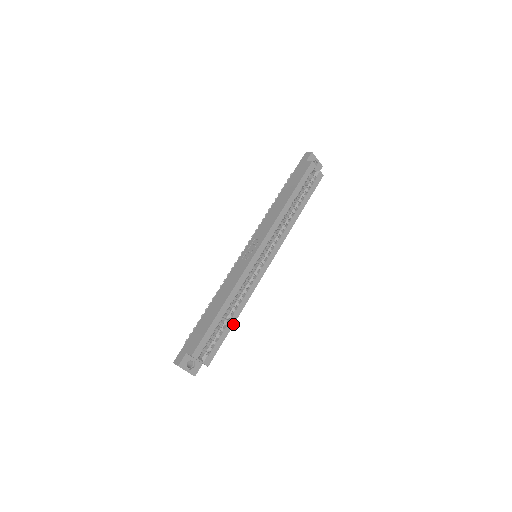
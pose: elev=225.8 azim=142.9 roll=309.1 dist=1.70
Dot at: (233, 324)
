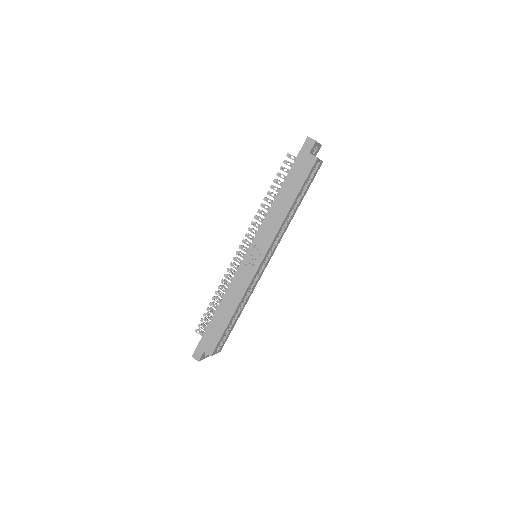
Dot at: occluded
